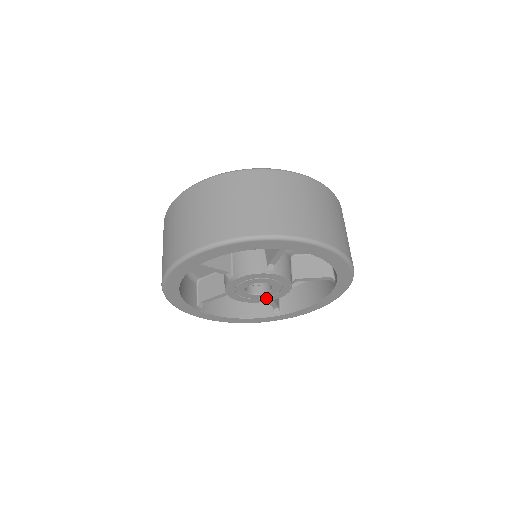
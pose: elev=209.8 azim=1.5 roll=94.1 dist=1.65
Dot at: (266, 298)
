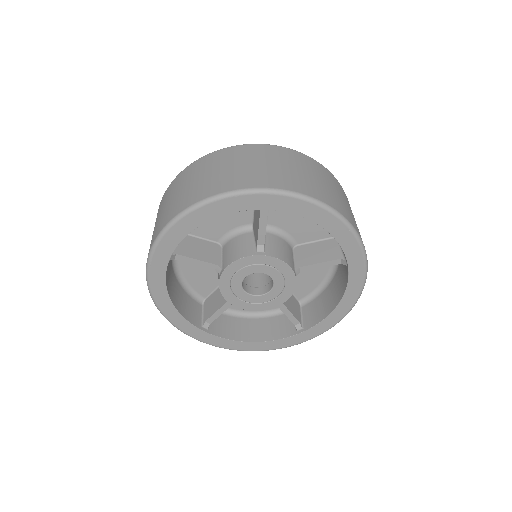
Dot at: (240, 301)
